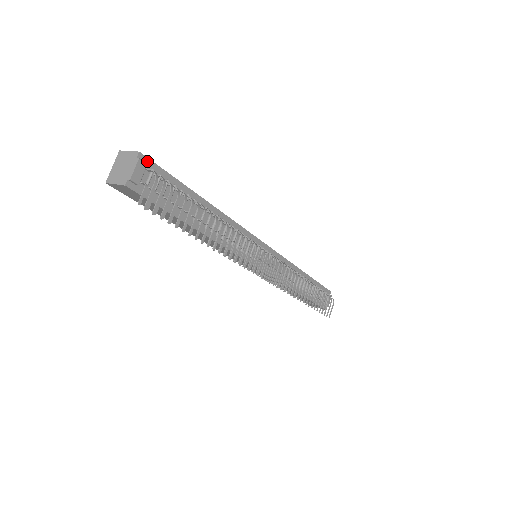
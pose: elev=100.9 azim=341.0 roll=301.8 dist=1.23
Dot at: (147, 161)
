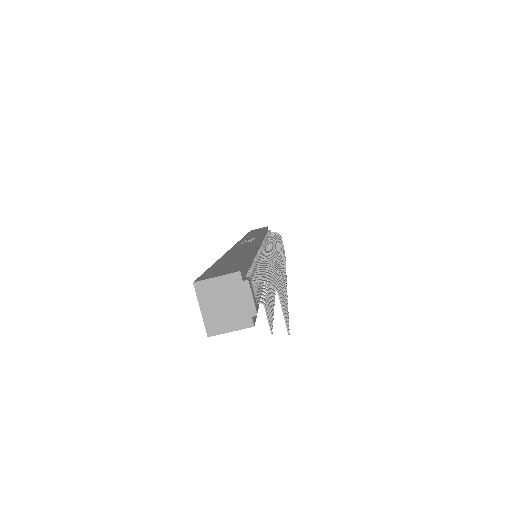
Dot at: (242, 273)
